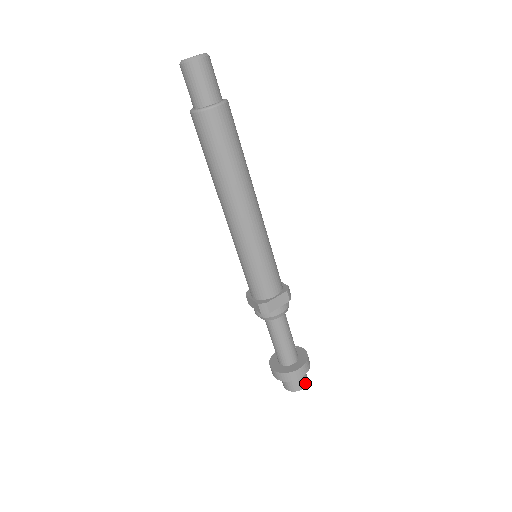
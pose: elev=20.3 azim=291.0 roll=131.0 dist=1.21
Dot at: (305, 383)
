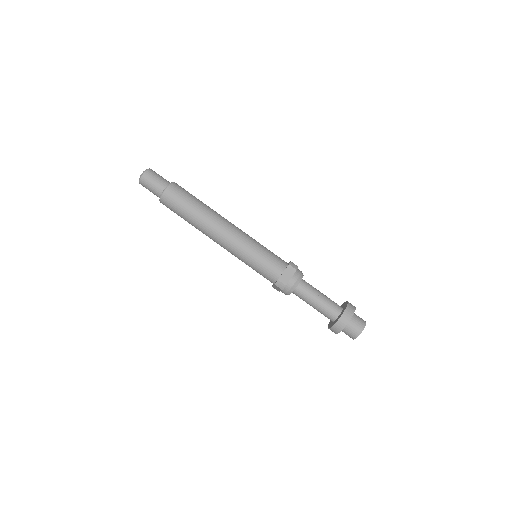
Dot at: (362, 325)
